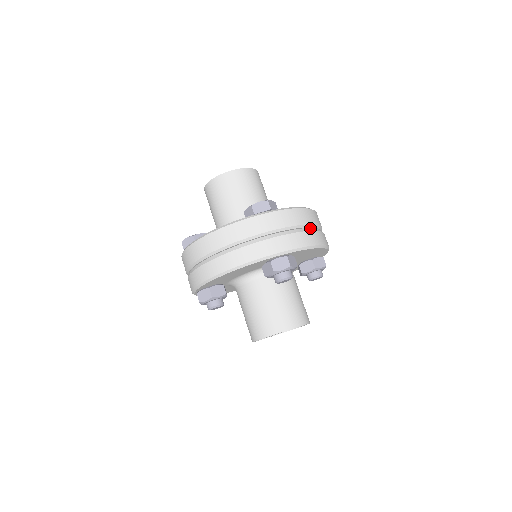
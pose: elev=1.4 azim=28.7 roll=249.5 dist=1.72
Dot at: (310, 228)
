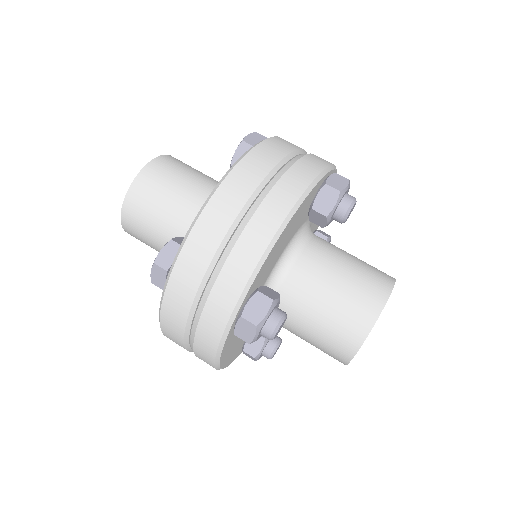
Dot at: occluded
